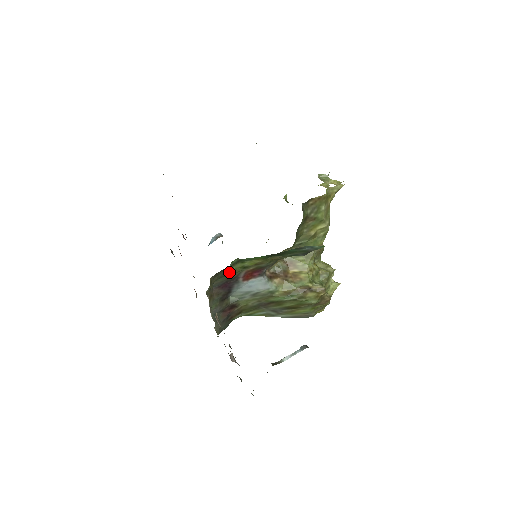
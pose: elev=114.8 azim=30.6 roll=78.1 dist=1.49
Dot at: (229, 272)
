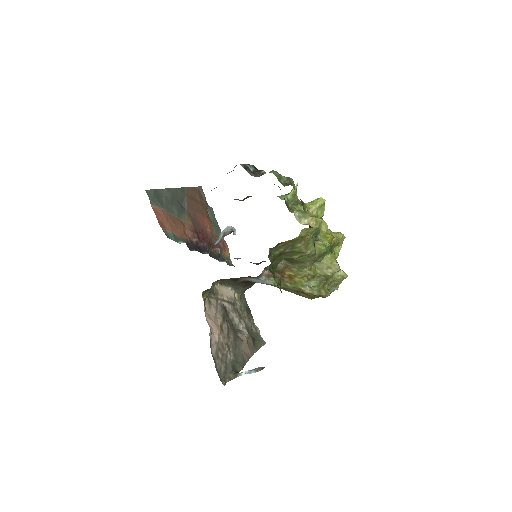
Dot at: occluded
